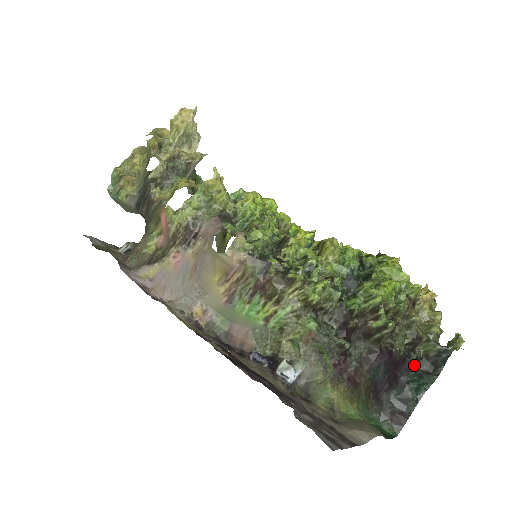
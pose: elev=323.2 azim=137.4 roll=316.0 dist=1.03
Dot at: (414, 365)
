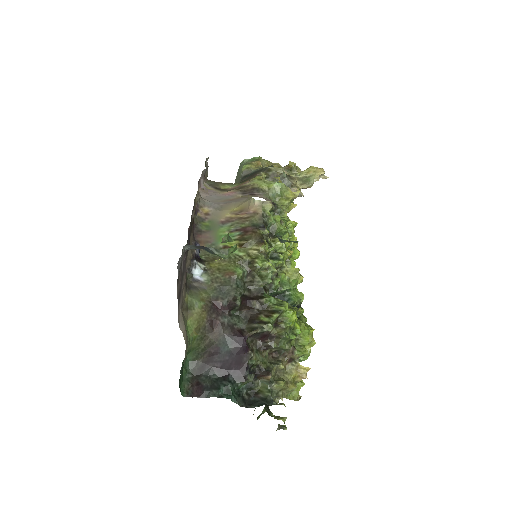
Dot at: (246, 380)
